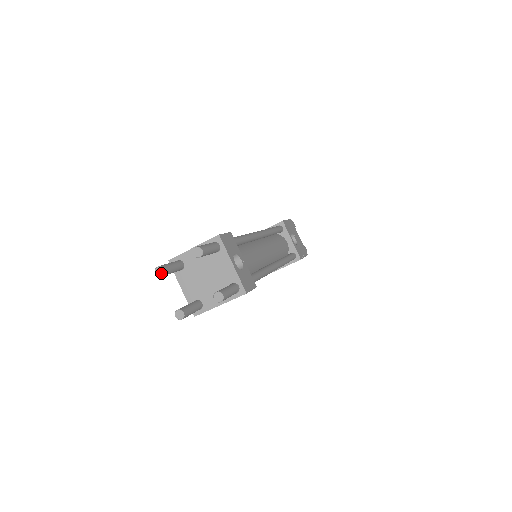
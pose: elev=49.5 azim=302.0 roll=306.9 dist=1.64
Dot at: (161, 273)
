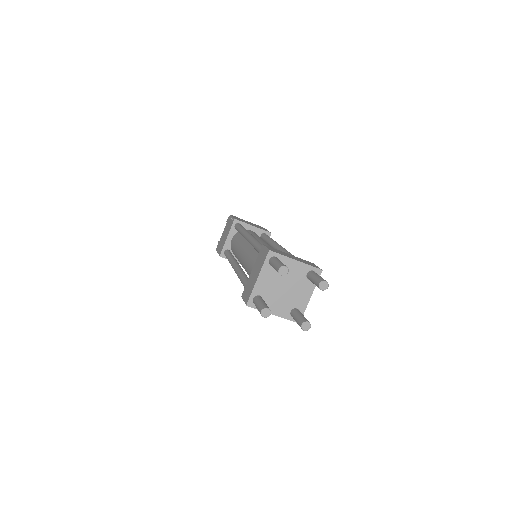
Dot at: (284, 273)
